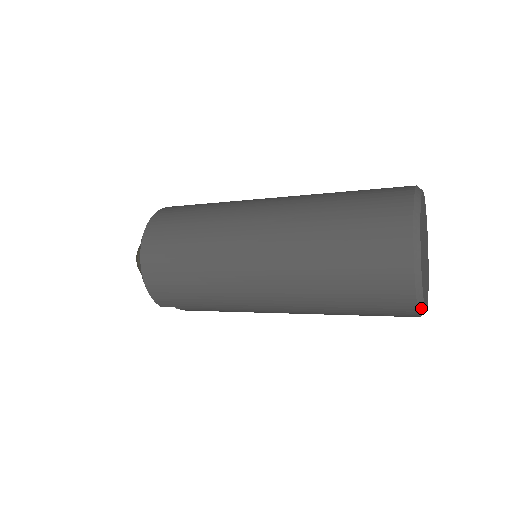
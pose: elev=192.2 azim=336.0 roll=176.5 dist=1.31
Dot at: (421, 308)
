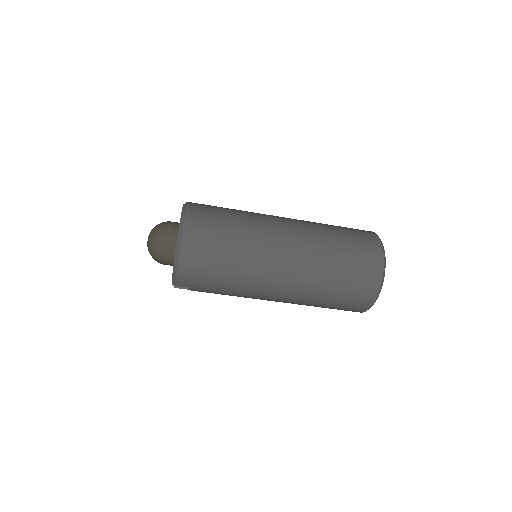
Dot at: occluded
